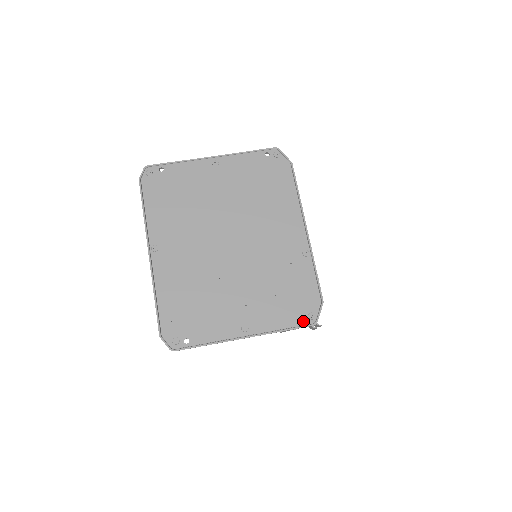
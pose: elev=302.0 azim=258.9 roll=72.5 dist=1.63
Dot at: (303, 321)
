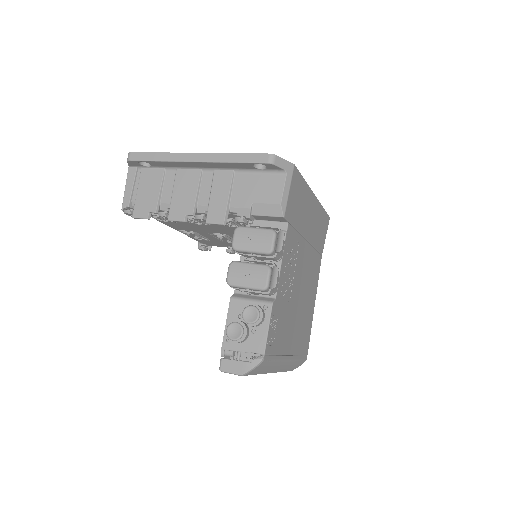
Dot at: (264, 226)
